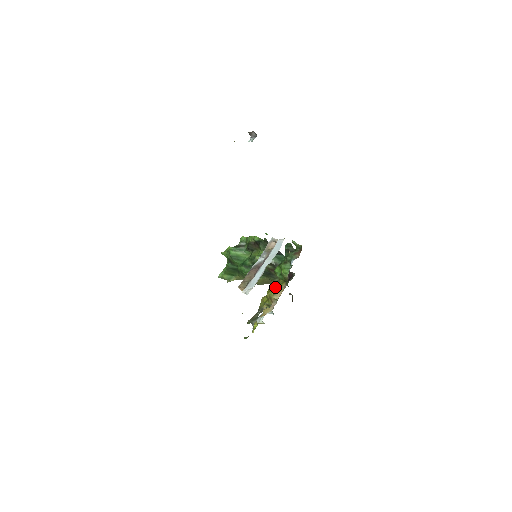
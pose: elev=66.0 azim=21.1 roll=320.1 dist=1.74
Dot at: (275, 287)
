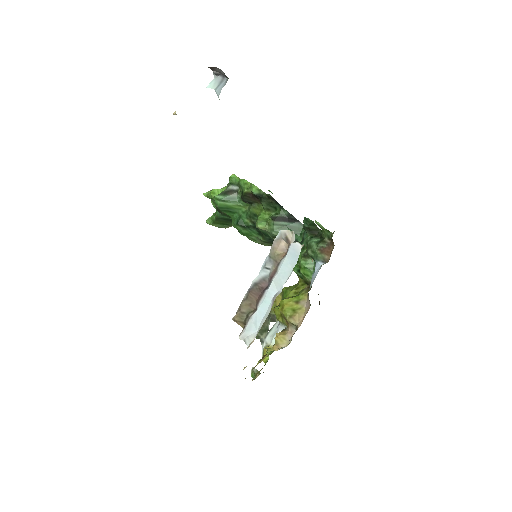
Dot at: (291, 300)
